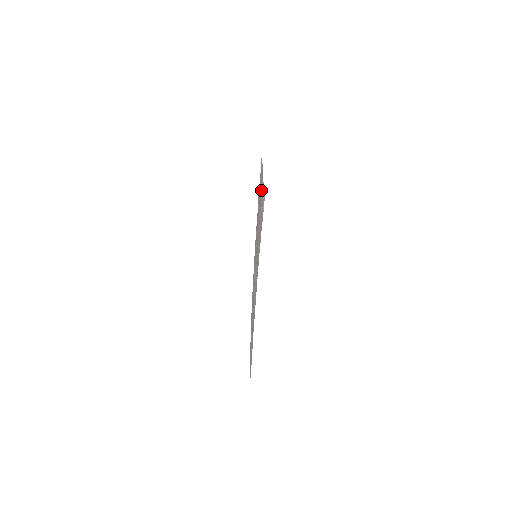
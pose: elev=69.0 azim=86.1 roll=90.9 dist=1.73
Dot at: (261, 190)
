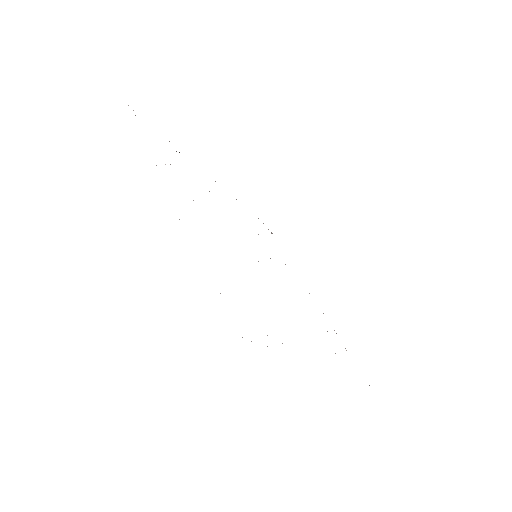
Dot at: occluded
